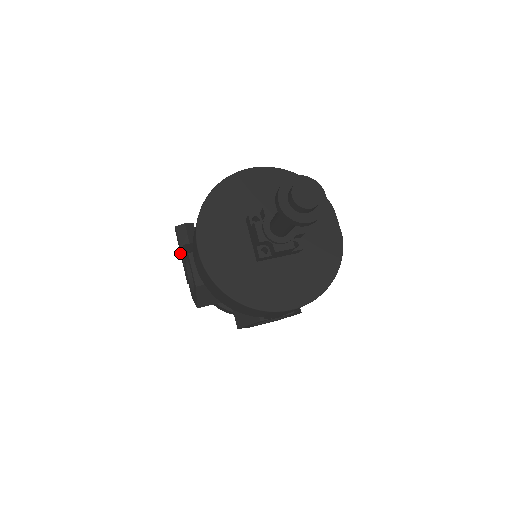
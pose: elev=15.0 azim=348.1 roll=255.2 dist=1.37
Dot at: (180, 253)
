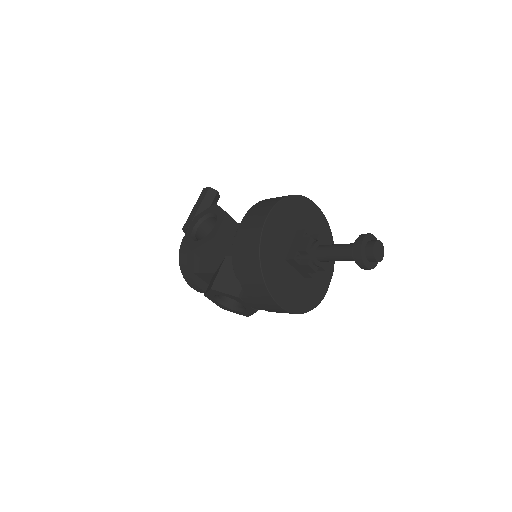
Dot at: (195, 205)
